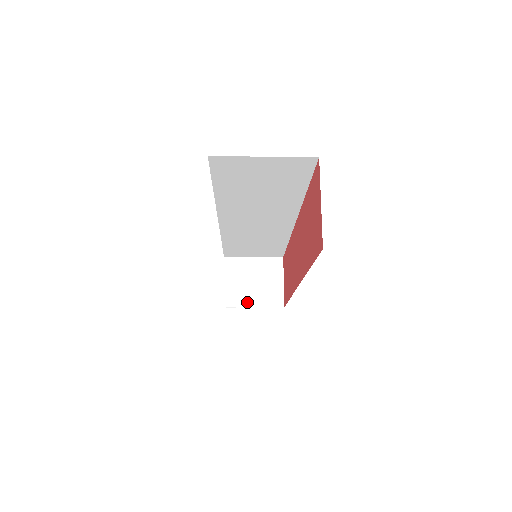
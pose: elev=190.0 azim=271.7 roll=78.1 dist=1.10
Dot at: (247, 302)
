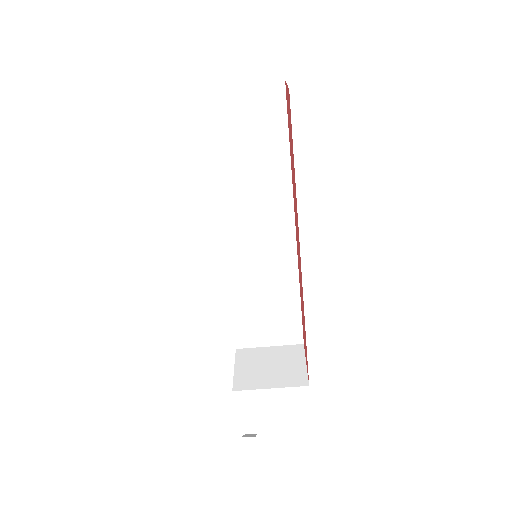
Dot at: (262, 384)
